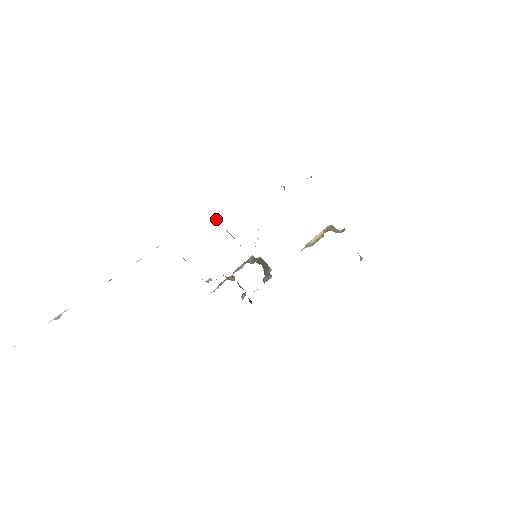
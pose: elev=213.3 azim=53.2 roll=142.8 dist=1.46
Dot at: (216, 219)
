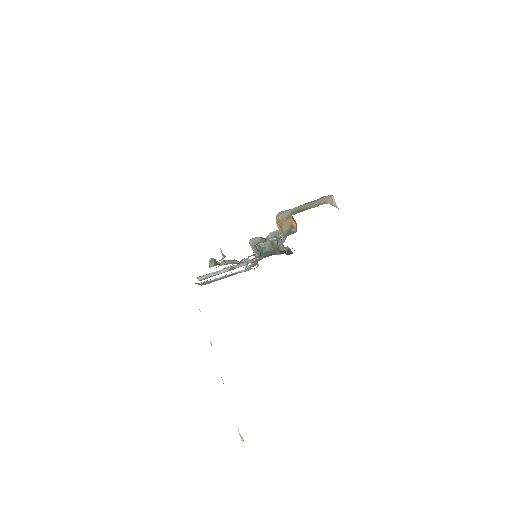
Dot at: (201, 278)
